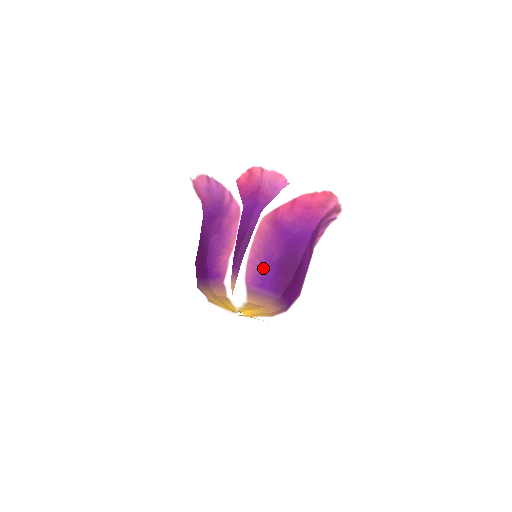
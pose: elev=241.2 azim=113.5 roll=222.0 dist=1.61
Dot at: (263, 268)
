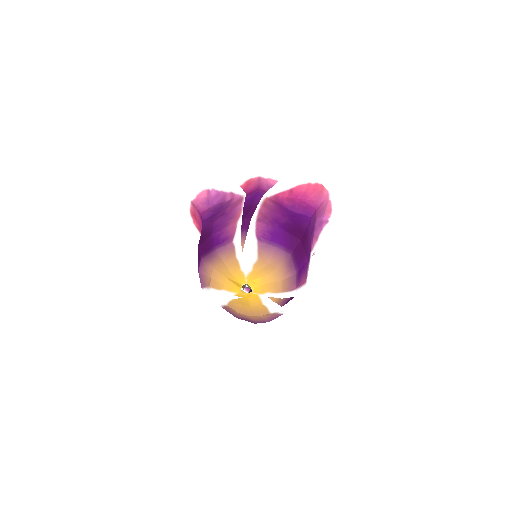
Dot at: (272, 226)
